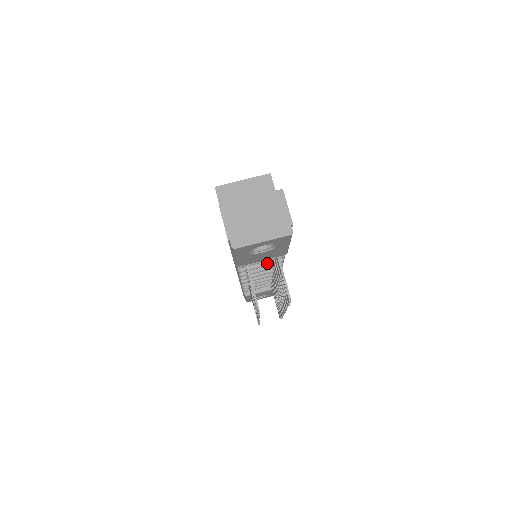
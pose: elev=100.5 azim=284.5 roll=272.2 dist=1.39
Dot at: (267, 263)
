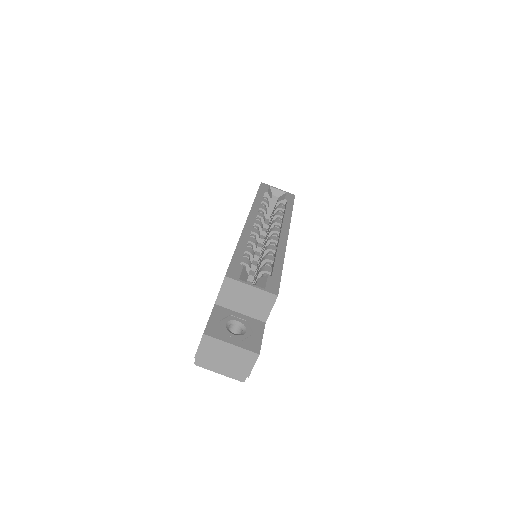
Dot at: occluded
